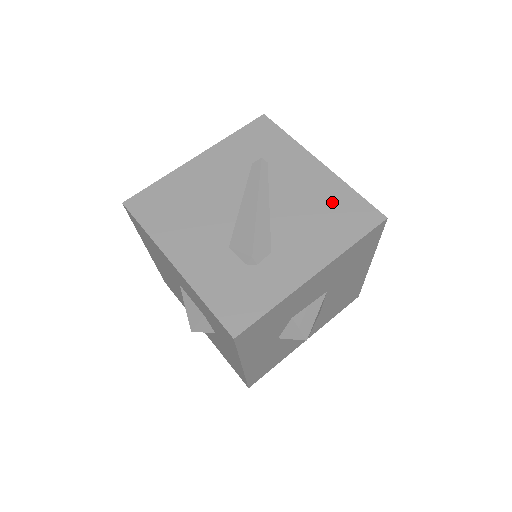
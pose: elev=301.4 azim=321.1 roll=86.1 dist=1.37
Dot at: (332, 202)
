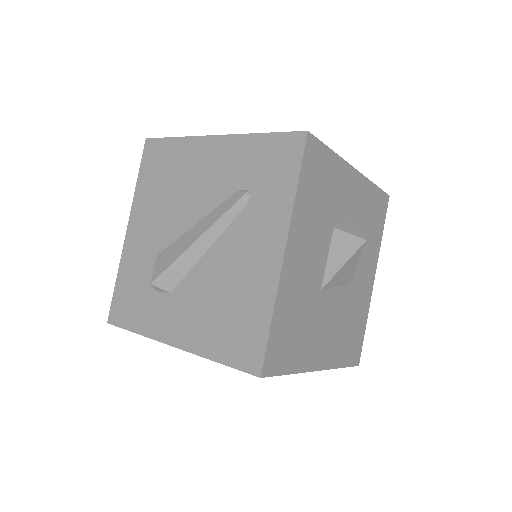
Dot at: (244, 306)
